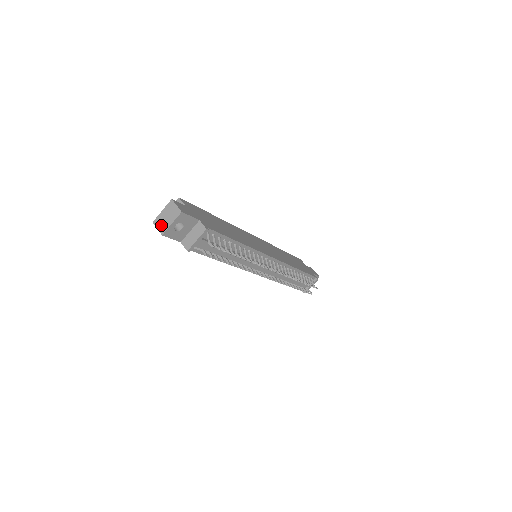
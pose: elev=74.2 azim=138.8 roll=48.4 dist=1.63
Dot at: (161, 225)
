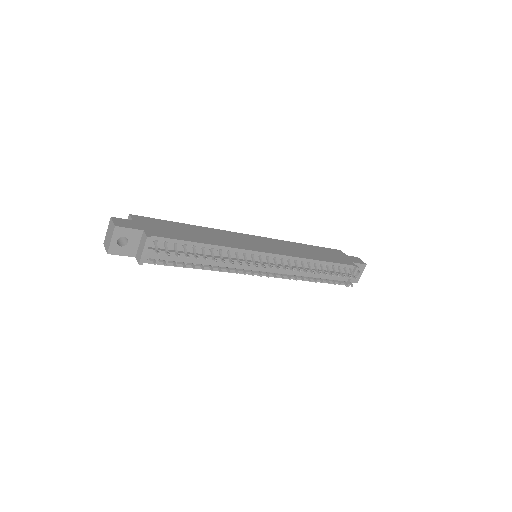
Dot at: (106, 244)
